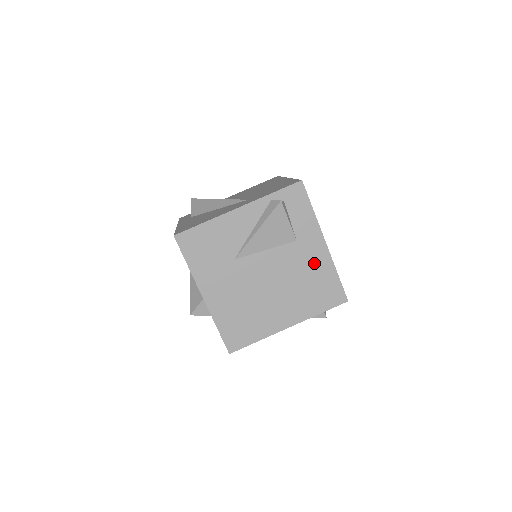
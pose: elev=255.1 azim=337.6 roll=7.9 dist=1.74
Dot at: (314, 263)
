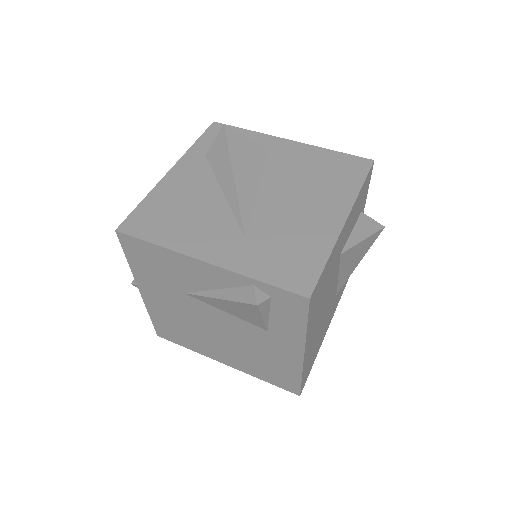
Dot at: (279, 356)
